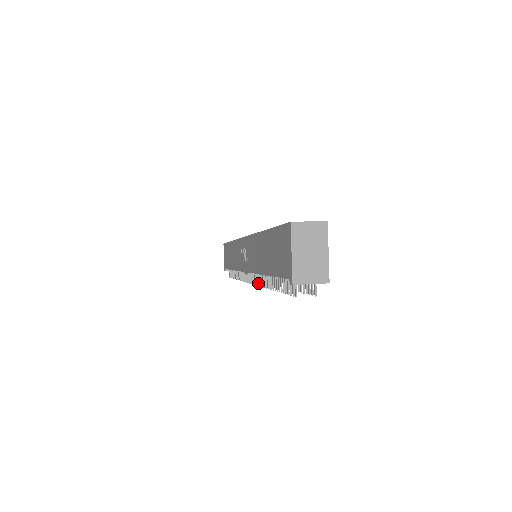
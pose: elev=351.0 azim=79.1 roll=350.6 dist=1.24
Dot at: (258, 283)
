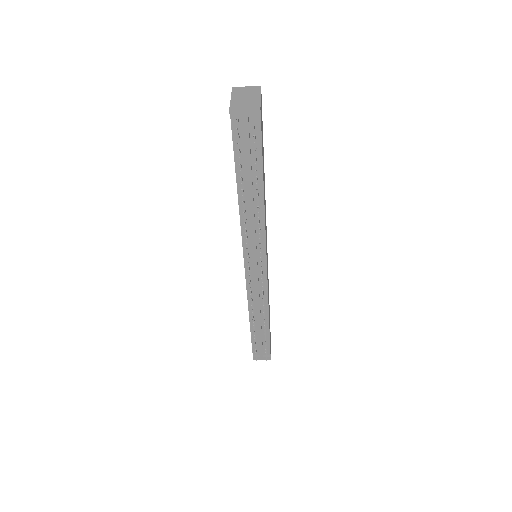
Dot at: (246, 242)
